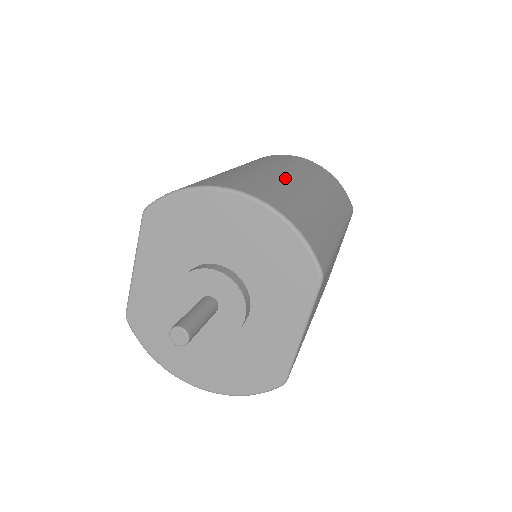
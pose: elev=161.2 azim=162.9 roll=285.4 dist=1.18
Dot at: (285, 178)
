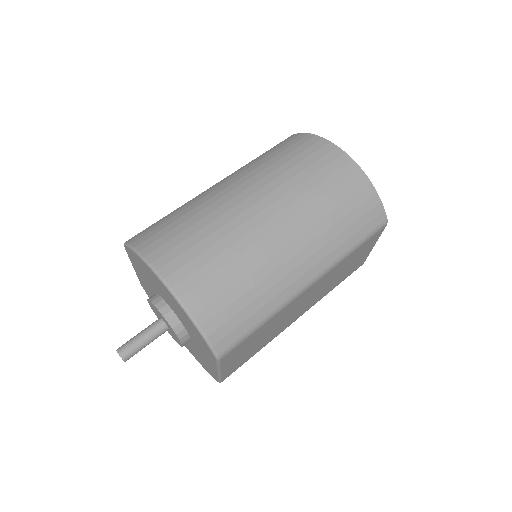
Dot at: (251, 230)
